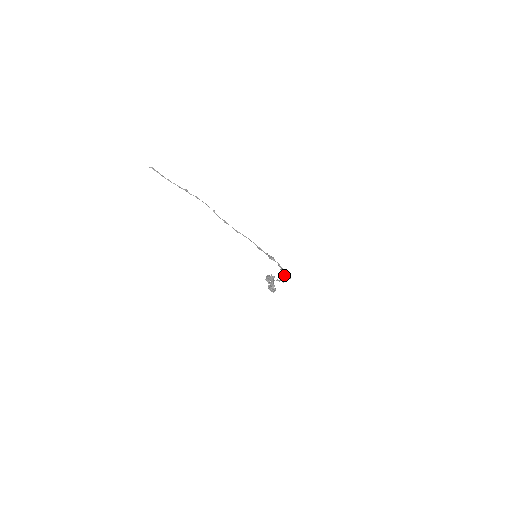
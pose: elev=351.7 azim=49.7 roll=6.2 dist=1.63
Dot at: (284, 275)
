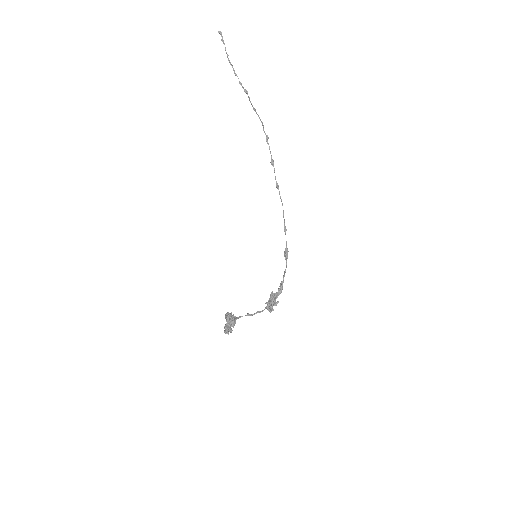
Dot at: (270, 301)
